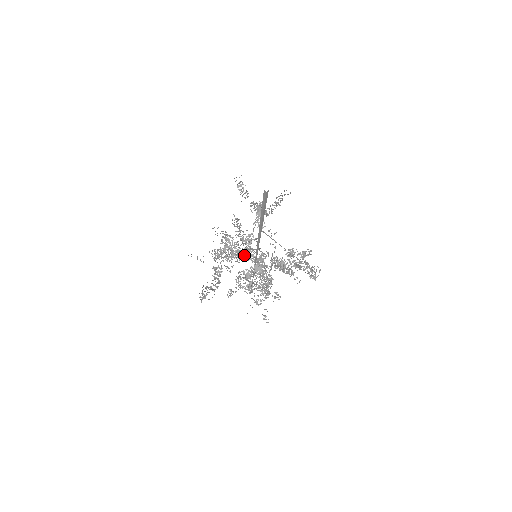
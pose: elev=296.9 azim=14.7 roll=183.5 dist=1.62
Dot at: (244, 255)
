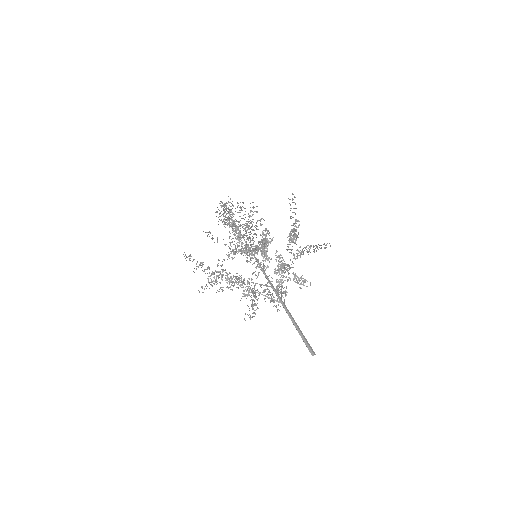
Dot at: occluded
